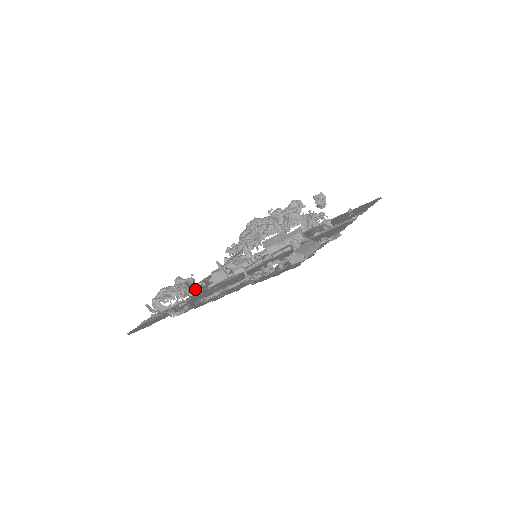
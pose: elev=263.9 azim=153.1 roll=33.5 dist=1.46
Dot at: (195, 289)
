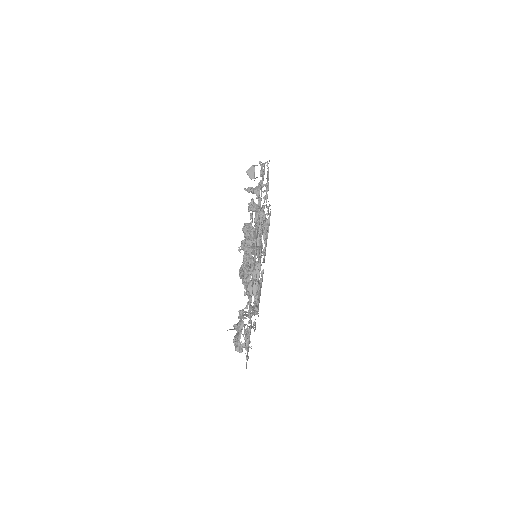
Dot at: occluded
